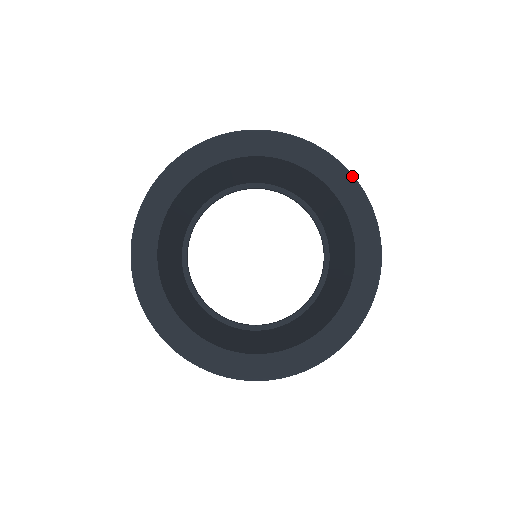
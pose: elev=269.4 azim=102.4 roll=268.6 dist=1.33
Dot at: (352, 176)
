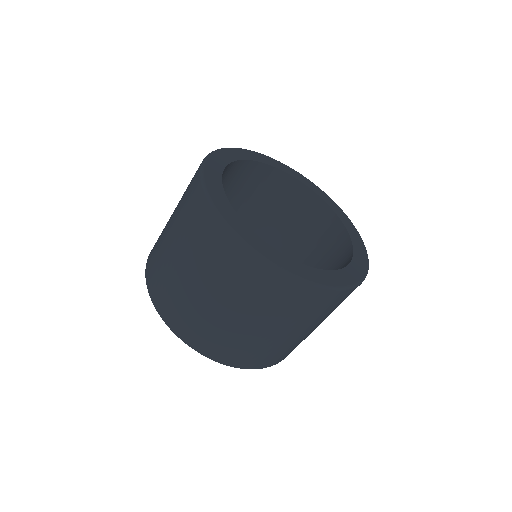
Dot at: occluded
